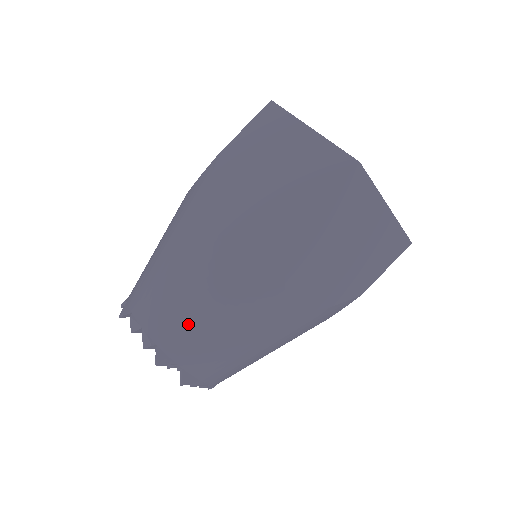
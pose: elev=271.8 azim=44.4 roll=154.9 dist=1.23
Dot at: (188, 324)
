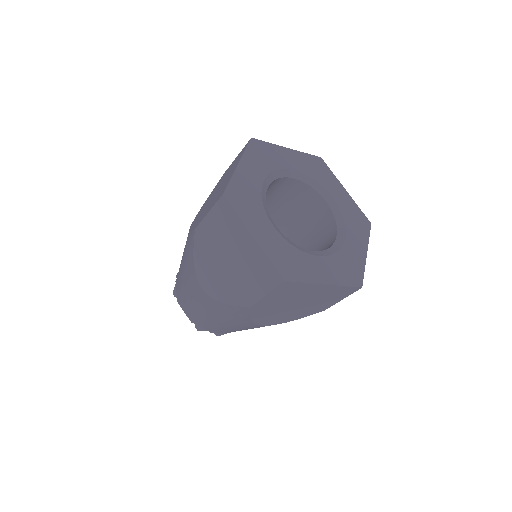
Dot at: (206, 322)
